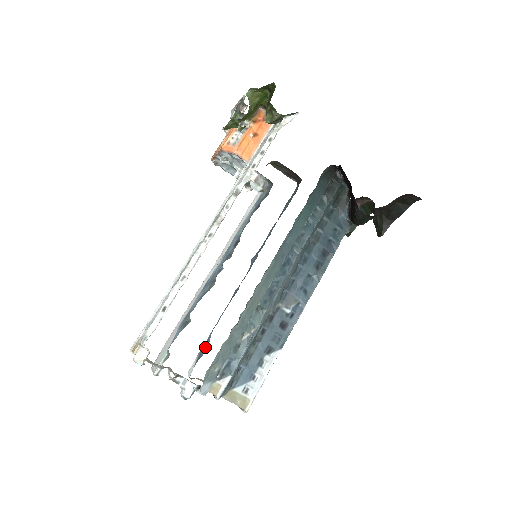
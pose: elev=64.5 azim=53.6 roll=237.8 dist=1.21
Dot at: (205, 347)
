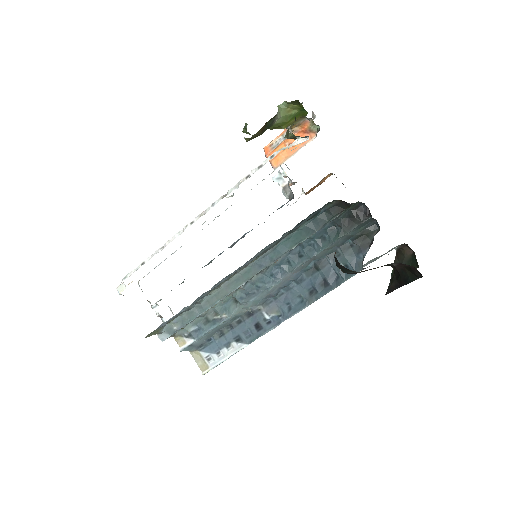
Dot at: occluded
